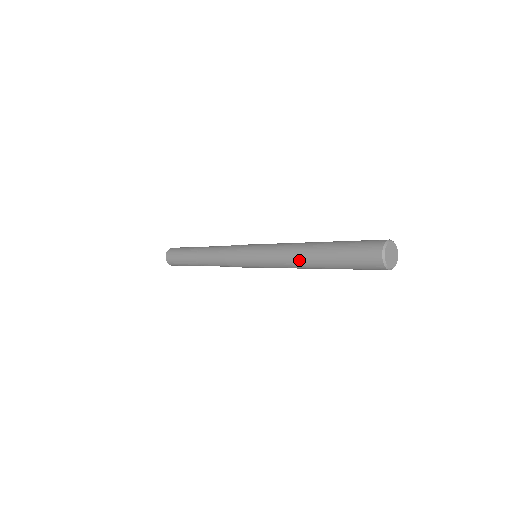
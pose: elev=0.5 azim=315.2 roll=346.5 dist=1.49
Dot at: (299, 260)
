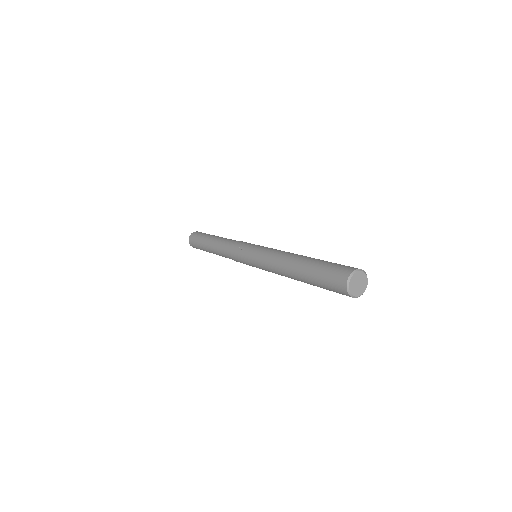
Dot at: (288, 277)
